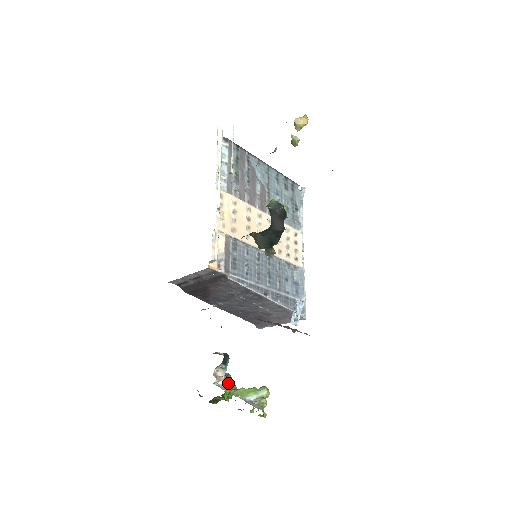
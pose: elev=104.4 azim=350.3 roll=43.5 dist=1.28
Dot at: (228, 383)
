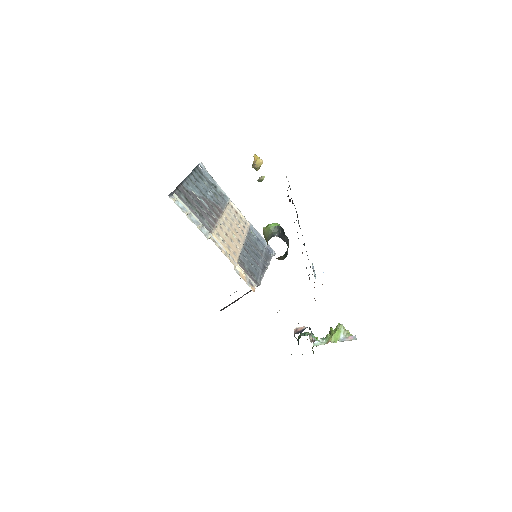
Dot at: (316, 338)
